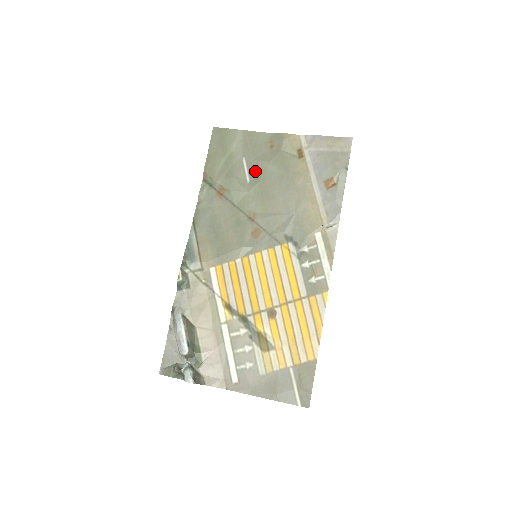
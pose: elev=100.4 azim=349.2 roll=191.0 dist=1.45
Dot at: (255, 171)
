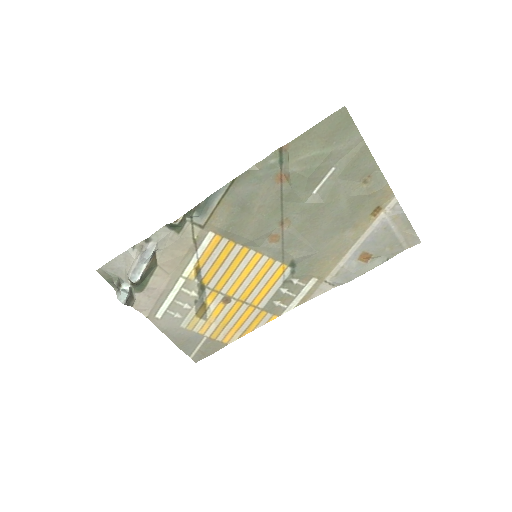
Dot at: (329, 191)
